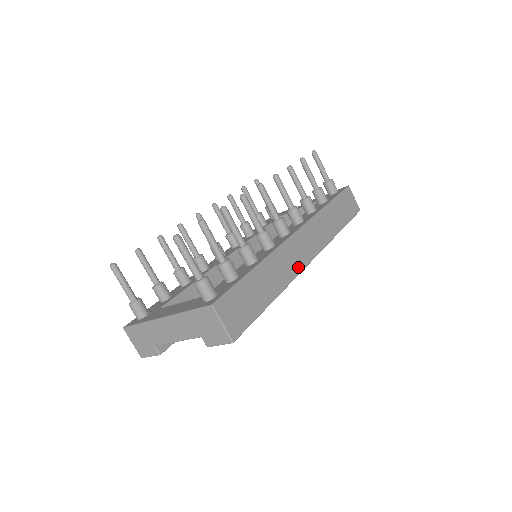
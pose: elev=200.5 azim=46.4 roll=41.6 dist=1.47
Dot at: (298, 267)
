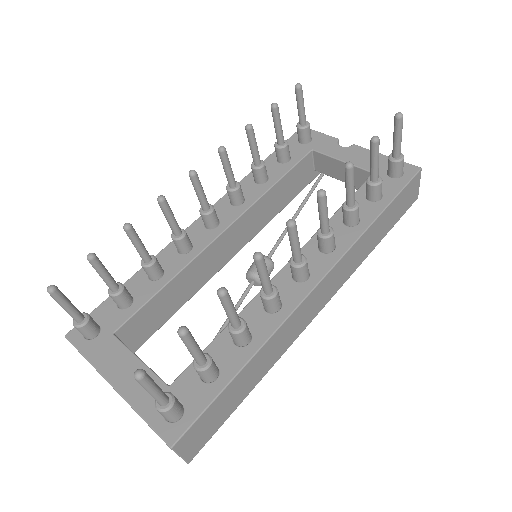
Dot at: (300, 330)
